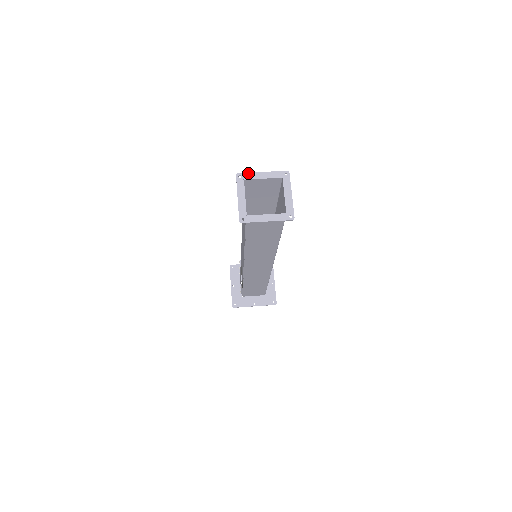
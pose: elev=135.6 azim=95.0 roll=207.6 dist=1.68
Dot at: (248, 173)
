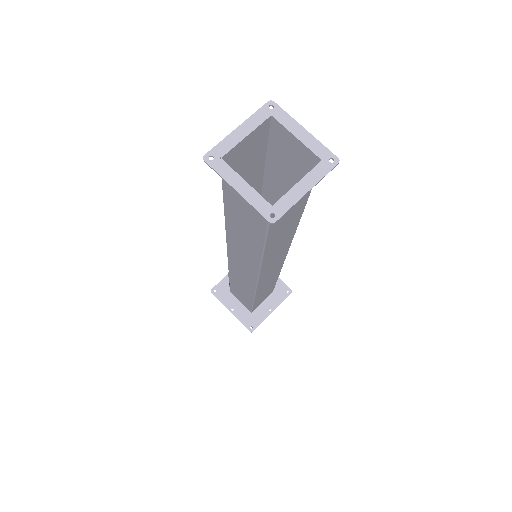
Dot at: (286, 113)
